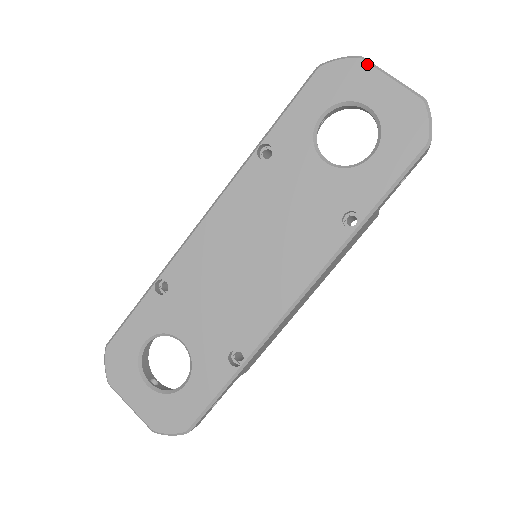
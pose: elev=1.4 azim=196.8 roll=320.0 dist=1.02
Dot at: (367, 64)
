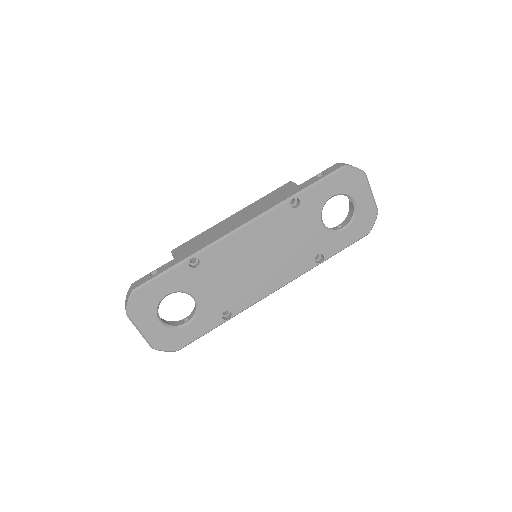
Dot at: (366, 179)
